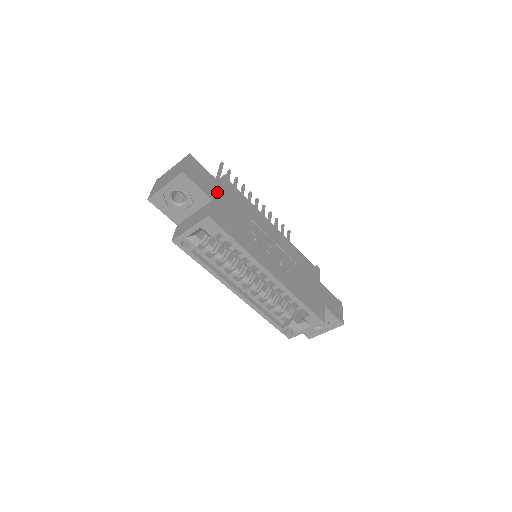
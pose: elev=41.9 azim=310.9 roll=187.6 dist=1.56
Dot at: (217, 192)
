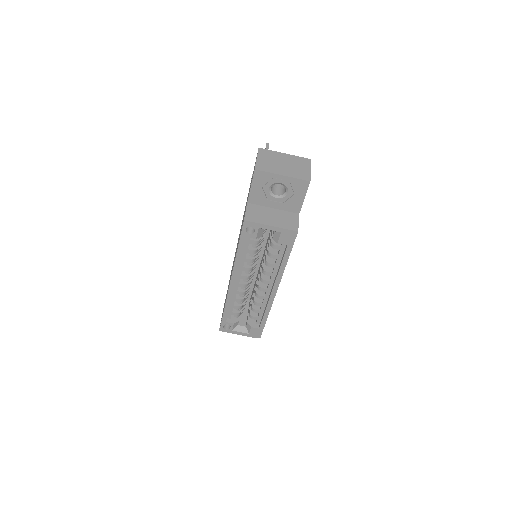
Dot at: occluded
